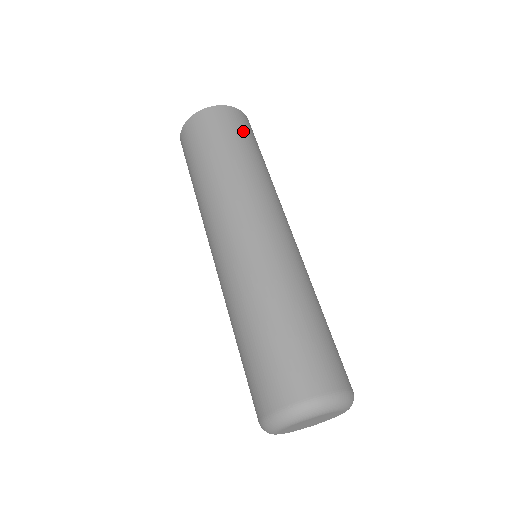
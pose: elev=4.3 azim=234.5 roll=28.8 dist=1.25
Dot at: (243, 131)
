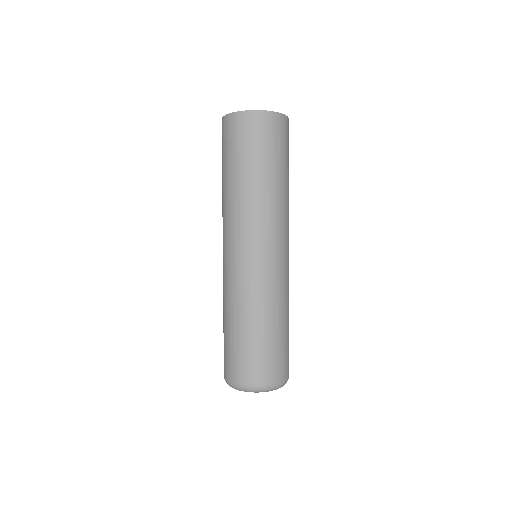
Dot at: (248, 143)
